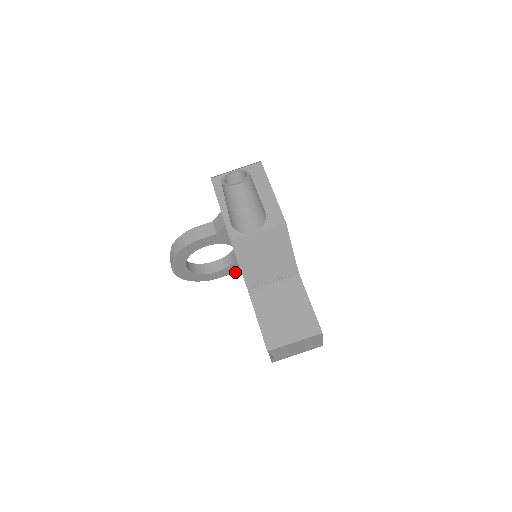
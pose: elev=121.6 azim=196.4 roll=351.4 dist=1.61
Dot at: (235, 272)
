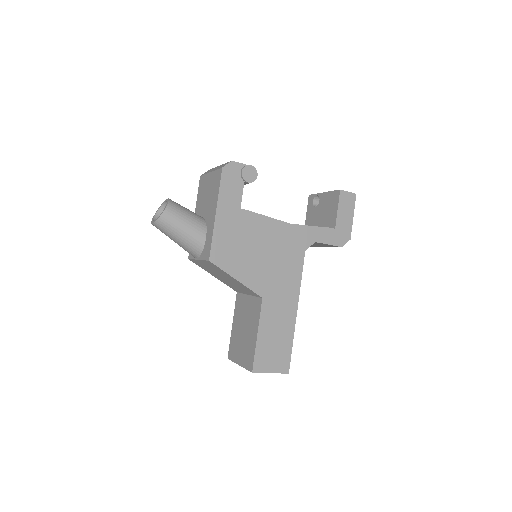
Dot at: occluded
